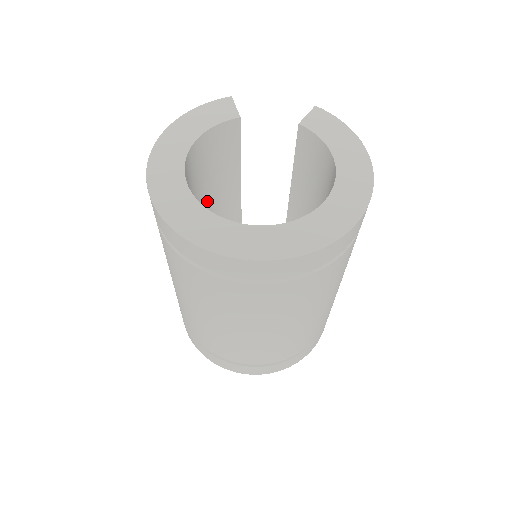
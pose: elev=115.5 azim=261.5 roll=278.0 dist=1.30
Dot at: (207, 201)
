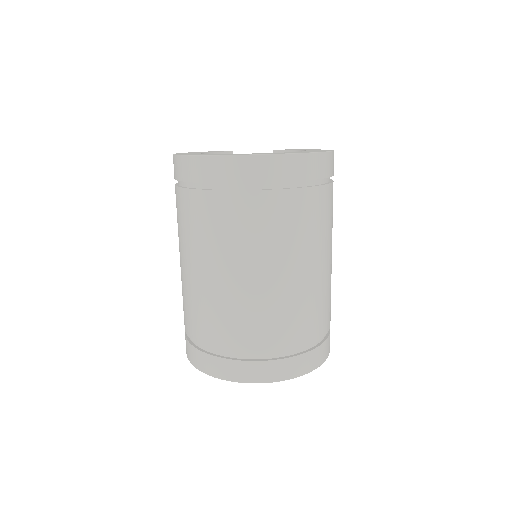
Dot at: occluded
